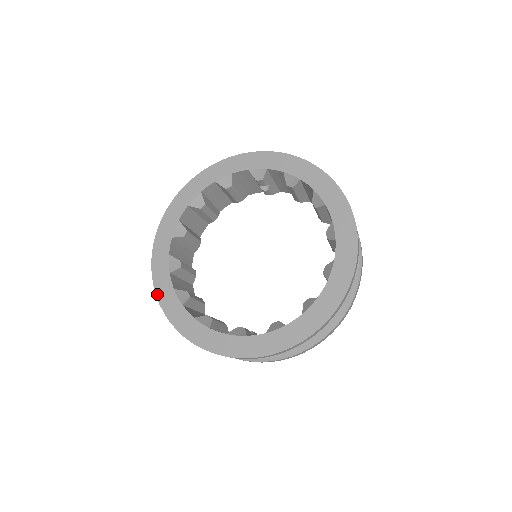
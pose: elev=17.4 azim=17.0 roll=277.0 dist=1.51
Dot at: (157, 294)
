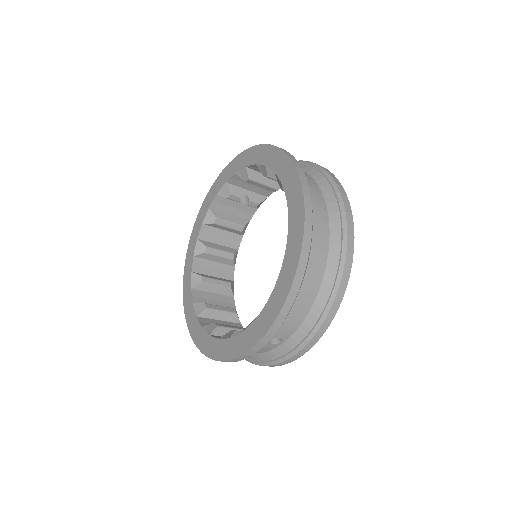
Dot at: (194, 341)
